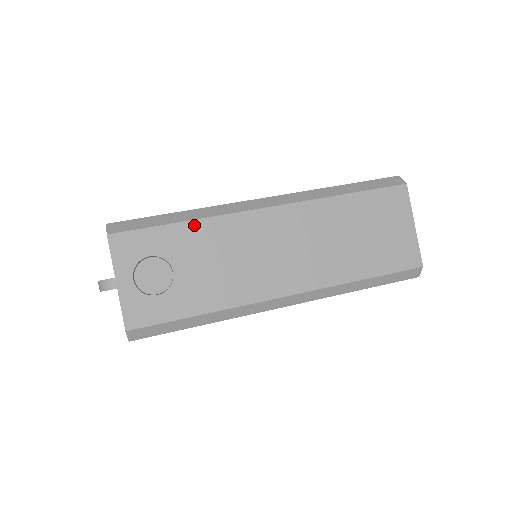
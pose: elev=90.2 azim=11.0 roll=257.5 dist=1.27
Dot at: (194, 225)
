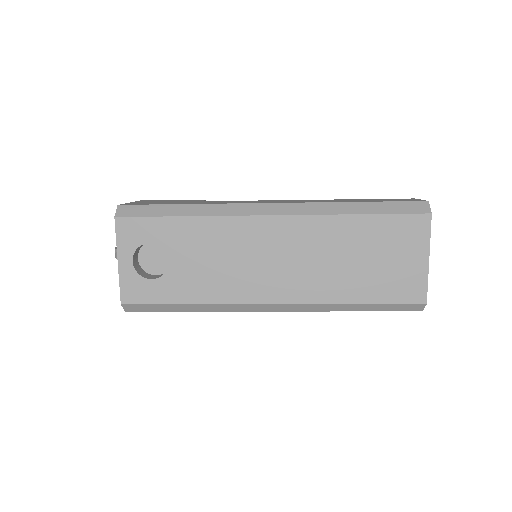
Dot at: (194, 221)
